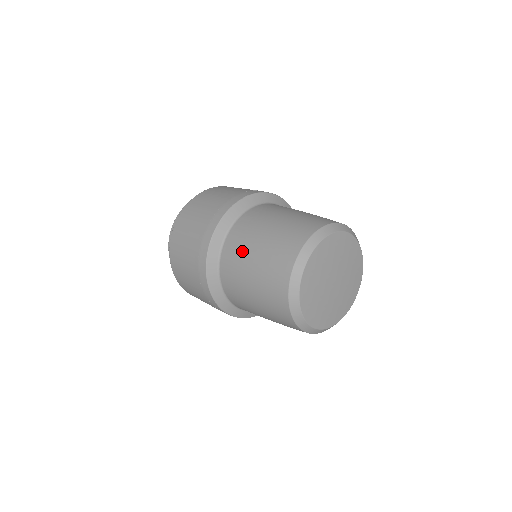
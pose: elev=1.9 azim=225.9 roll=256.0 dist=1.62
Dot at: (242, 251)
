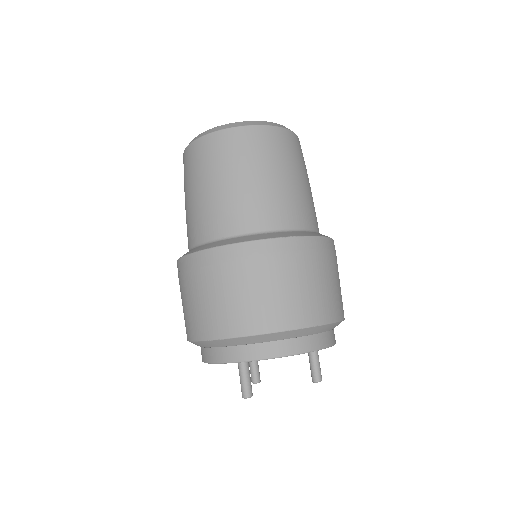
Dot at: occluded
